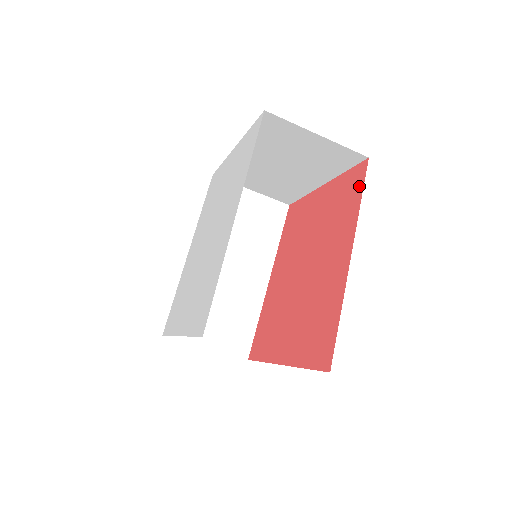
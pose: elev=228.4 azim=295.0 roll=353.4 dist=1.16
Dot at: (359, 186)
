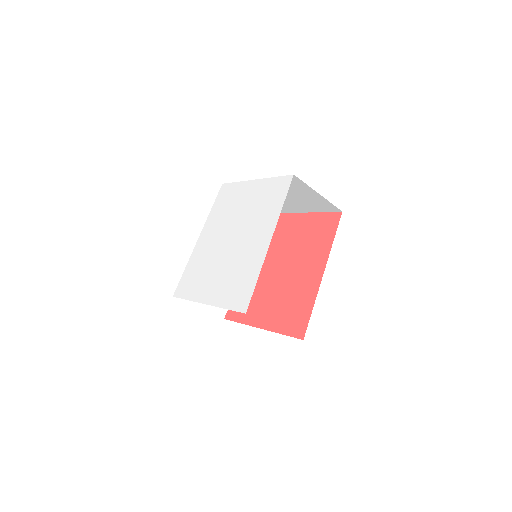
Dot at: (333, 228)
